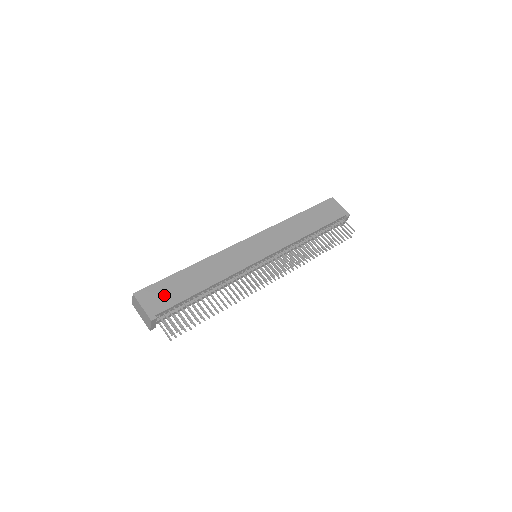
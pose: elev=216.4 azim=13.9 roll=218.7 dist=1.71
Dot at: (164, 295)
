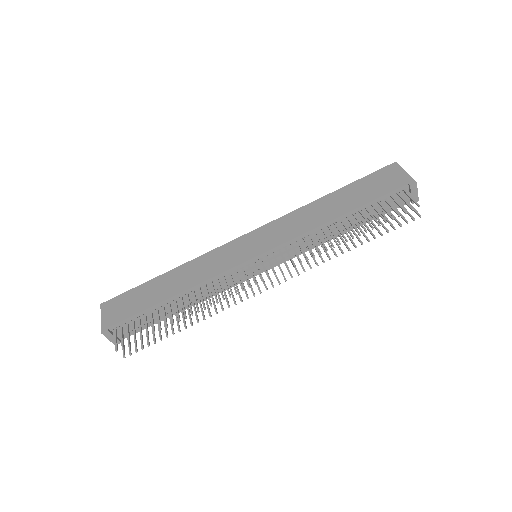
Dot at: (126, 305)
